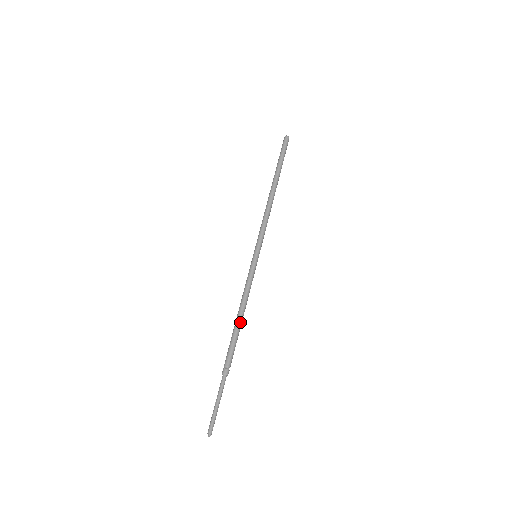
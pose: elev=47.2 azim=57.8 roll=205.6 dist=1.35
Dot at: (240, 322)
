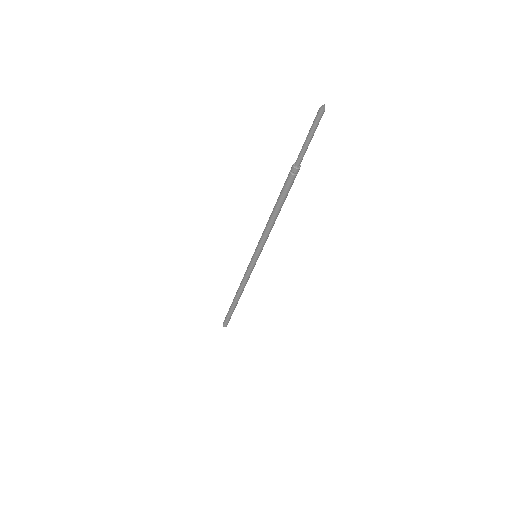
Dot at: occluded
